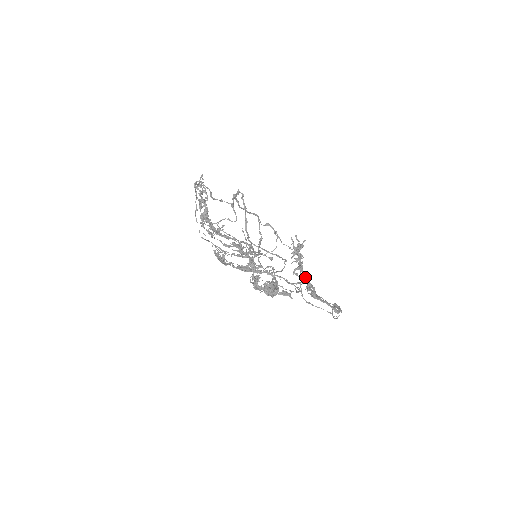
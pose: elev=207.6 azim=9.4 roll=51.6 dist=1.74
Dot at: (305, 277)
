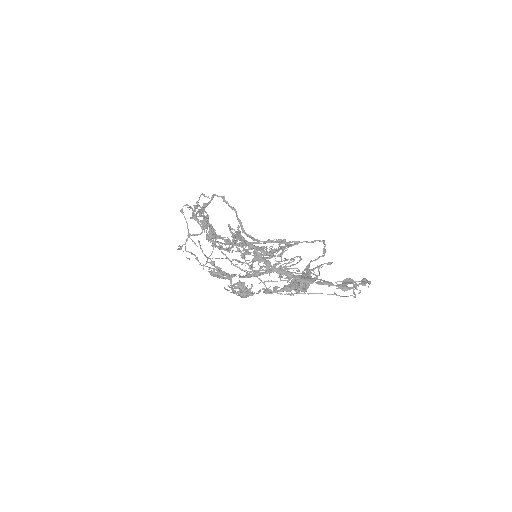
Dot at: (269, 266)
